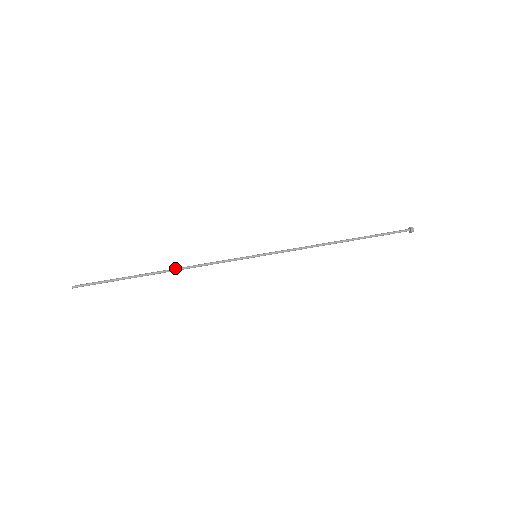
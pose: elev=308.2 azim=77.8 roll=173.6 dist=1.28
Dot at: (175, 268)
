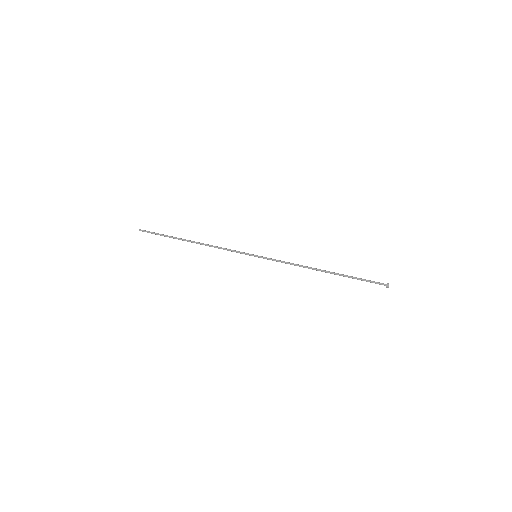
Dot at: (201, 243)
